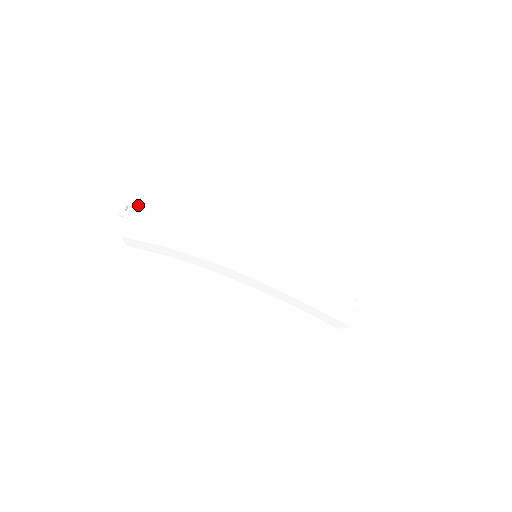
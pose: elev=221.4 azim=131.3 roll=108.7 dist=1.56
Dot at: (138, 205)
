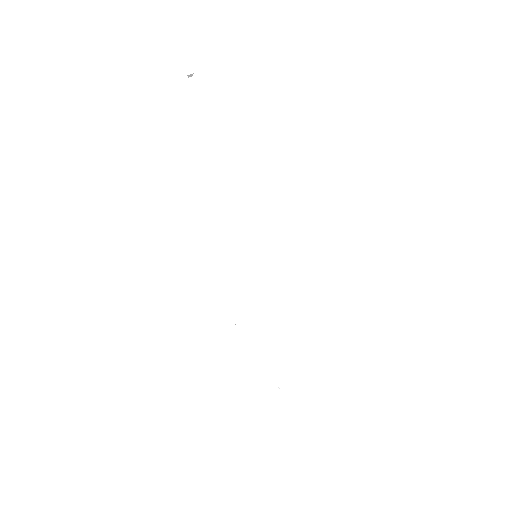
Dot at: (206, 86)
